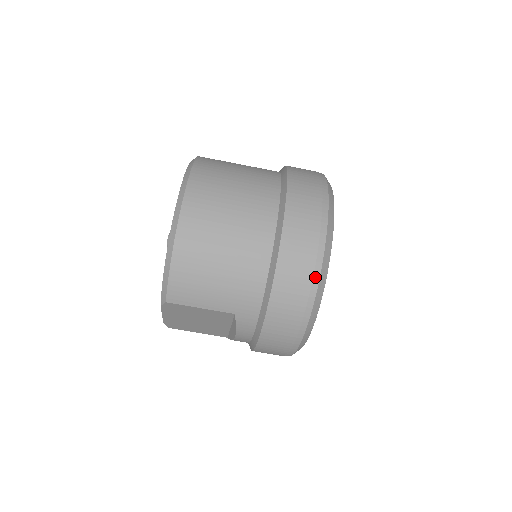
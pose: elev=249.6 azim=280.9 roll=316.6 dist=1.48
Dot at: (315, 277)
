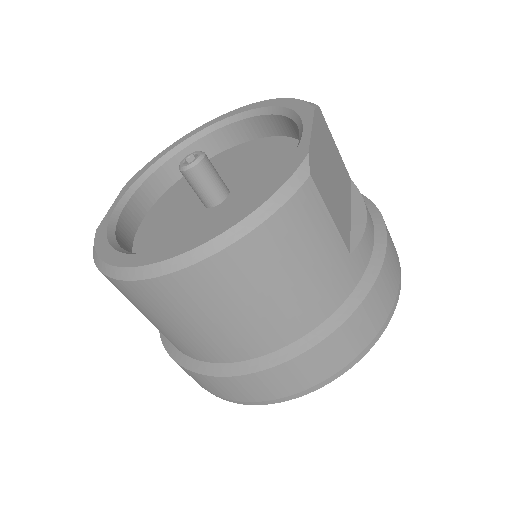
Dot at: occluded
